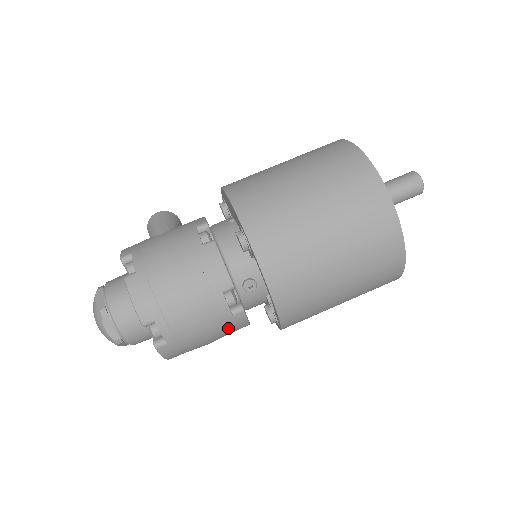
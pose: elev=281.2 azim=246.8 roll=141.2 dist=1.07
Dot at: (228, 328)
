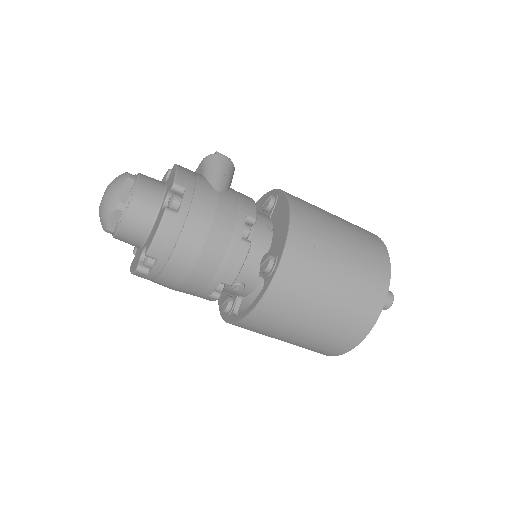
Dot at: (195, 295)
